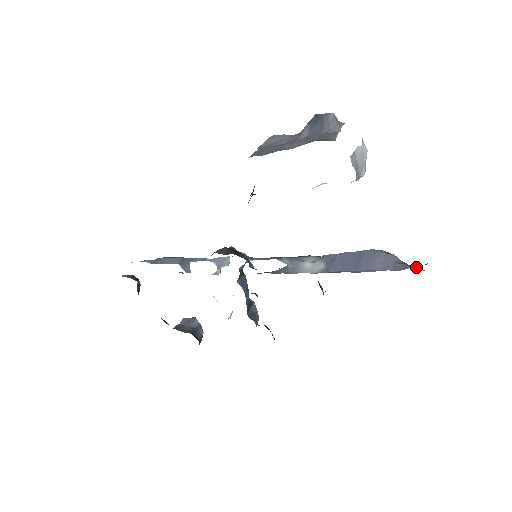
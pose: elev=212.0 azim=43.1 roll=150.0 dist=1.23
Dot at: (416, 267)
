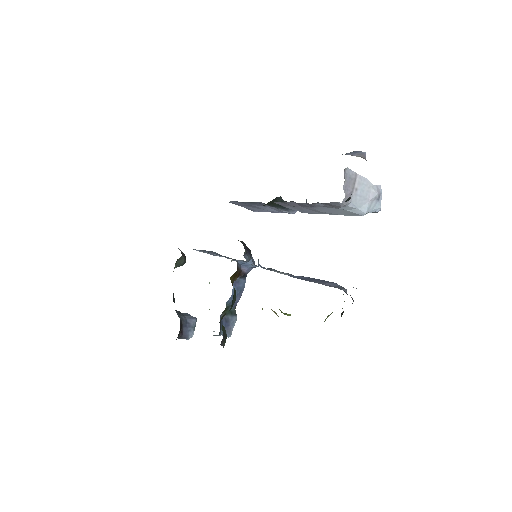
Dot at: occluded
